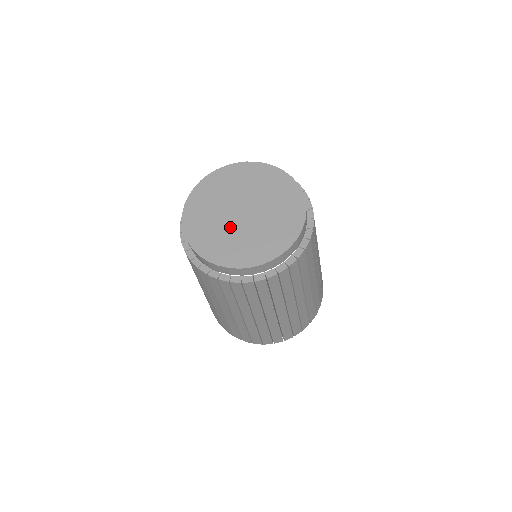
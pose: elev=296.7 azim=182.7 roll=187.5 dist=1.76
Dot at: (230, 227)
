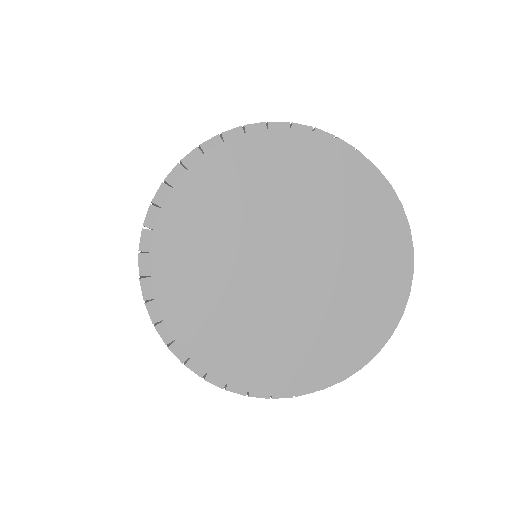
Dot at: (260, 300)
